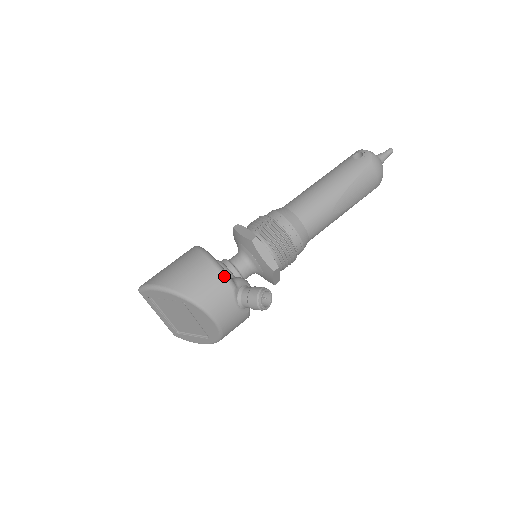
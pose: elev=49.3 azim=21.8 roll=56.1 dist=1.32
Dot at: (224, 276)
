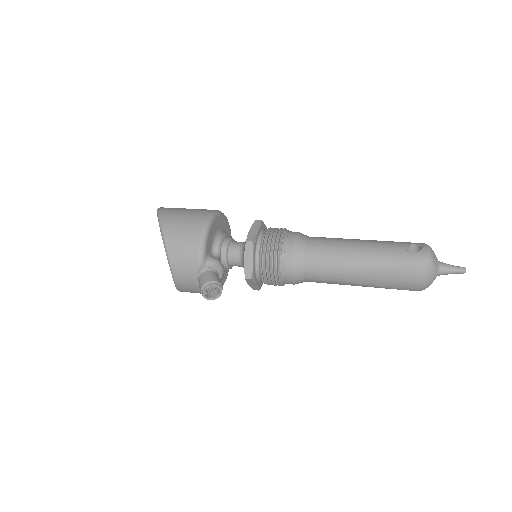
Dot at: (200, 249)
